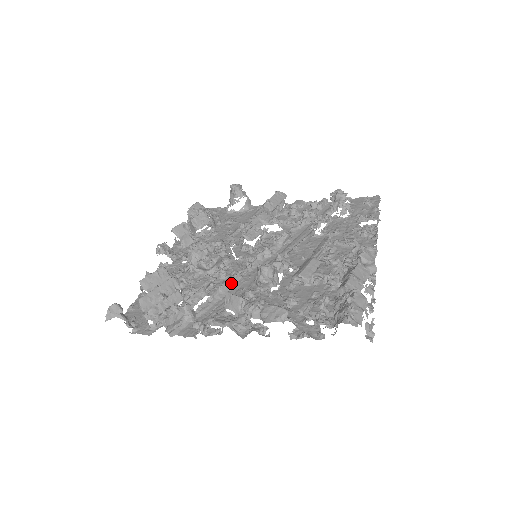
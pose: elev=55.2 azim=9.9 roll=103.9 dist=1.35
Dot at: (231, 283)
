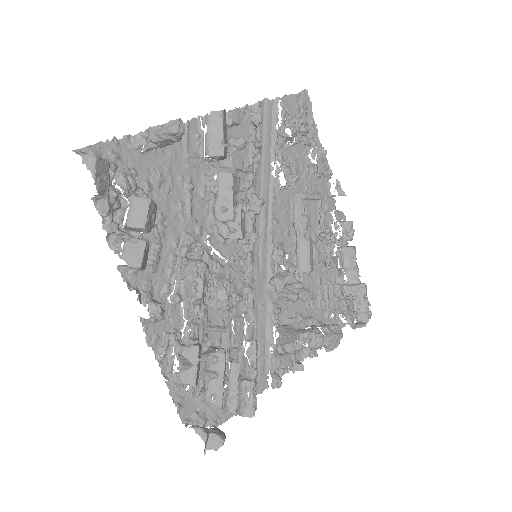
Dot at: (253, 306)
